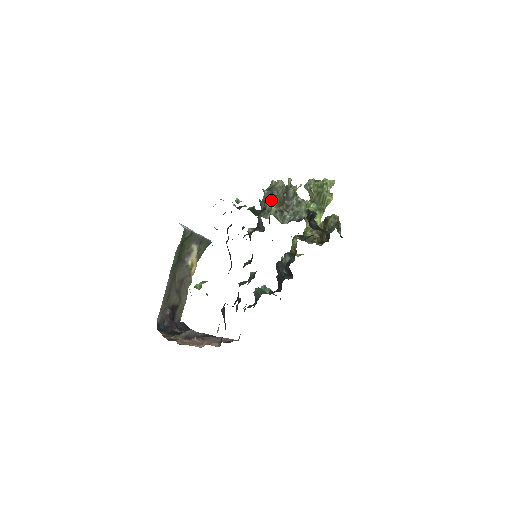
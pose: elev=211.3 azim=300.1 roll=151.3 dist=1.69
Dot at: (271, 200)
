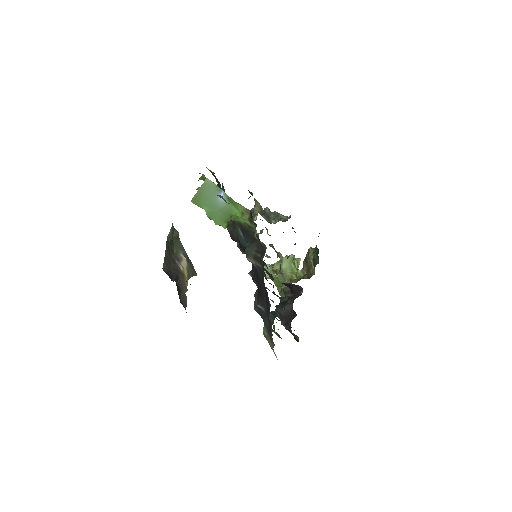
Dot at: occluded
